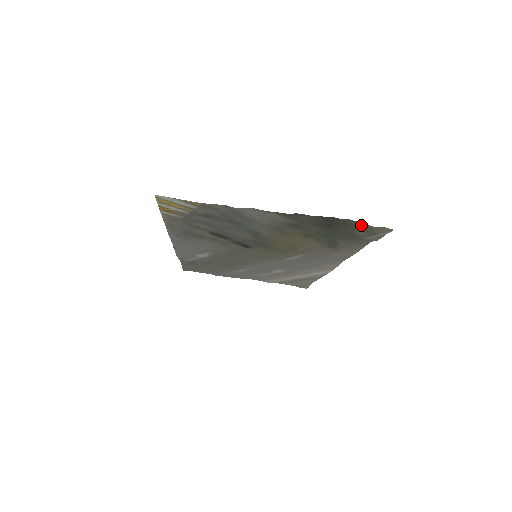
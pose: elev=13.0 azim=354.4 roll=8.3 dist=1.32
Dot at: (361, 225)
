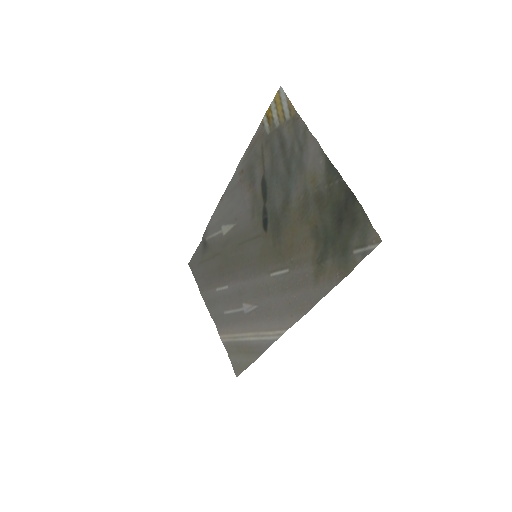
Dot at: (364, 222)
